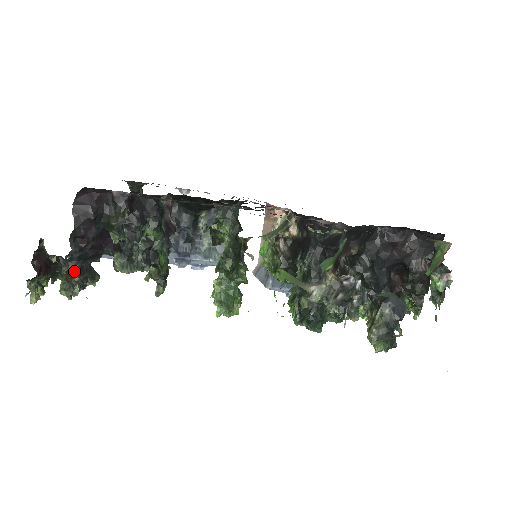
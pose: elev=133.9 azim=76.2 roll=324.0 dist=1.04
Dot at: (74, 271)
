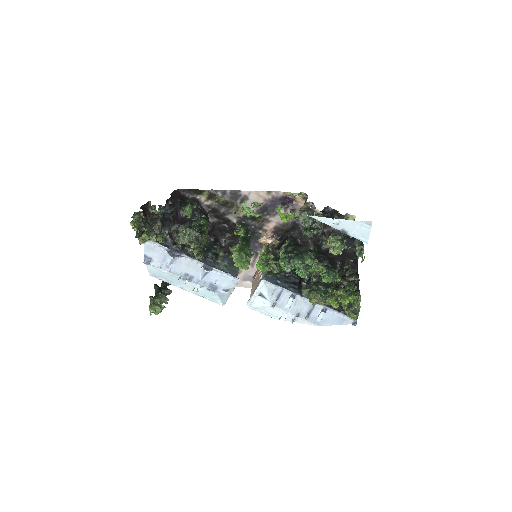
Dot at: occluded
